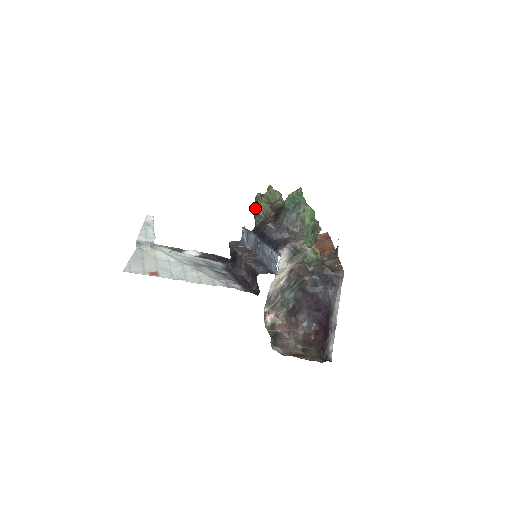
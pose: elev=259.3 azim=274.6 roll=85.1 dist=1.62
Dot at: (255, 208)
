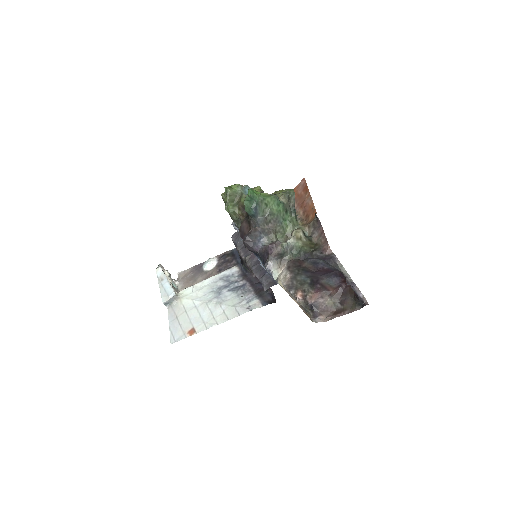
Dot at: occluded
